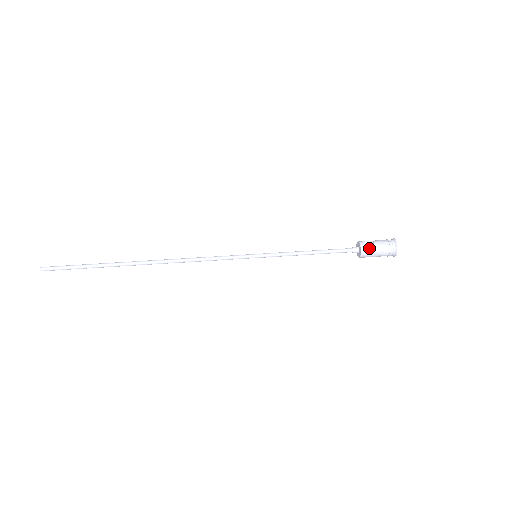
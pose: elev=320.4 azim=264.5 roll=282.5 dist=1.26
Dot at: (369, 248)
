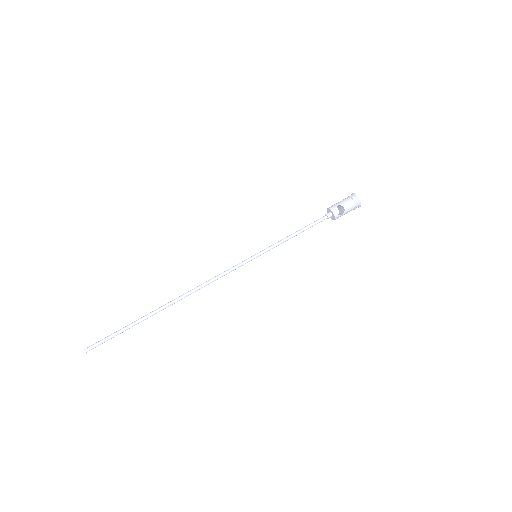
Dot at: occluded
